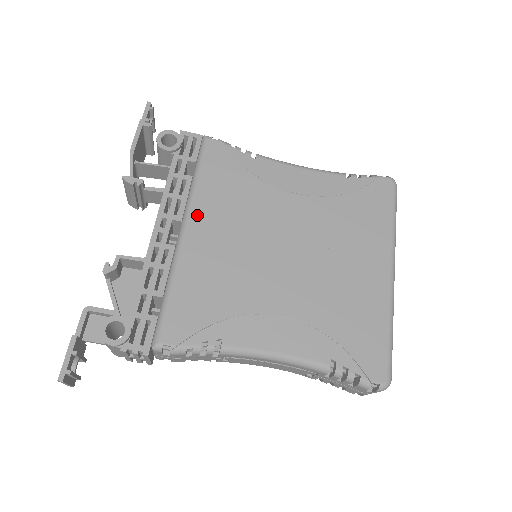
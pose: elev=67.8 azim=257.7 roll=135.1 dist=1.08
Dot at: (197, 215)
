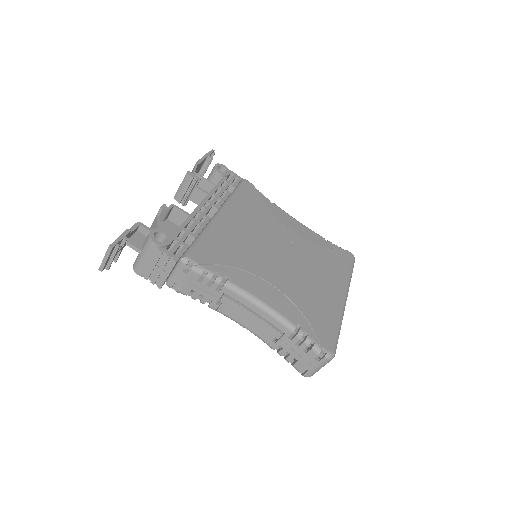
Dot at: (230, 210)
